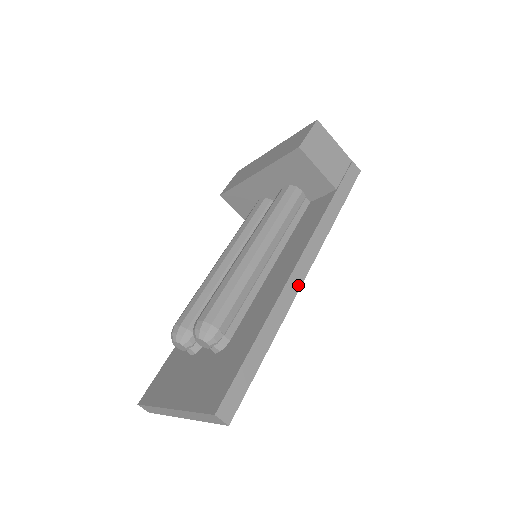
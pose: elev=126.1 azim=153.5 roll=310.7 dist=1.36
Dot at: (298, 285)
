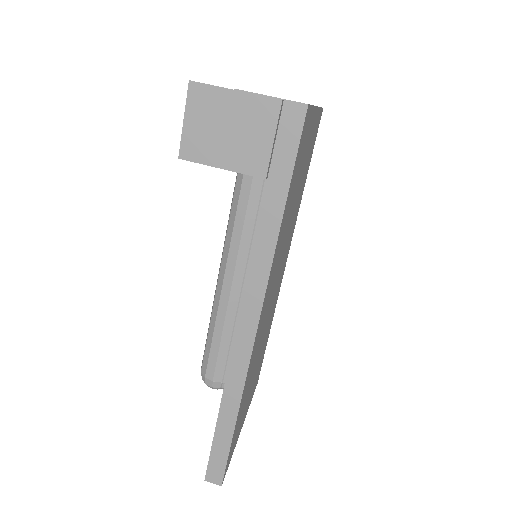
Dot at: (249, 345)
